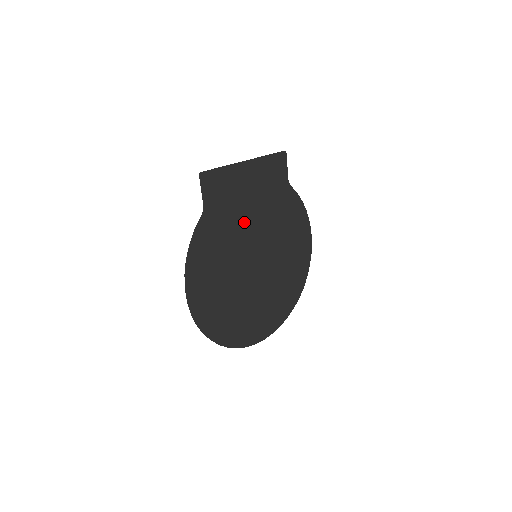
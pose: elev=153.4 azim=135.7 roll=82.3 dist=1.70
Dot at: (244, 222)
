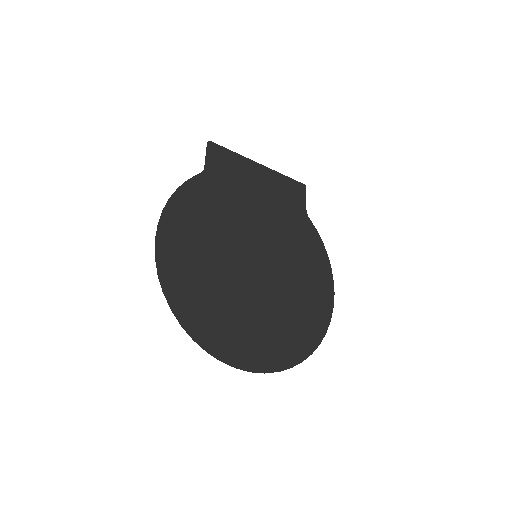
Dot at: (247, 212)
